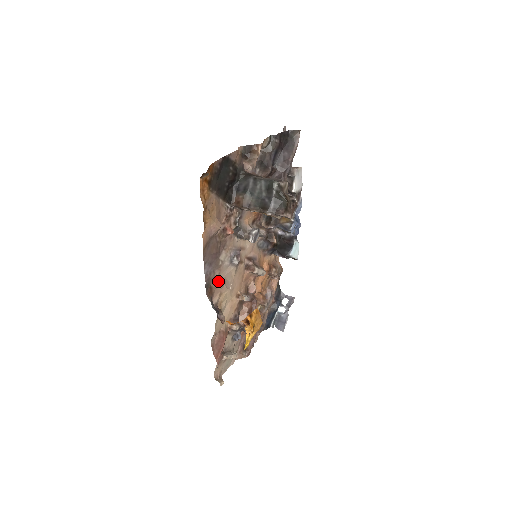
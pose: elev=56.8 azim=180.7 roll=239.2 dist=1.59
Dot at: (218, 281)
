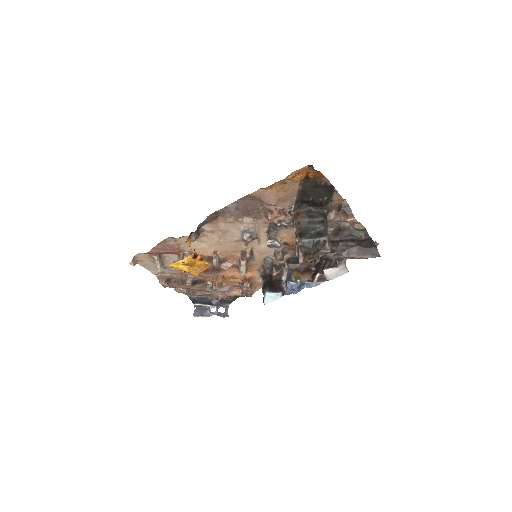
Dot at: (224, 224)
